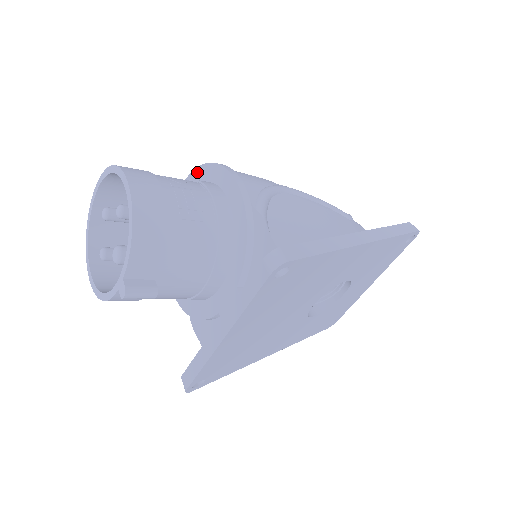
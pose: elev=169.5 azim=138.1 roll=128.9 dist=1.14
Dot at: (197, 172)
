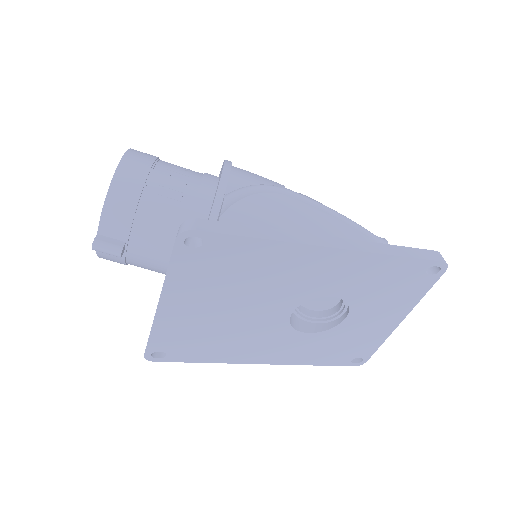
Dot at: (220, 171)
